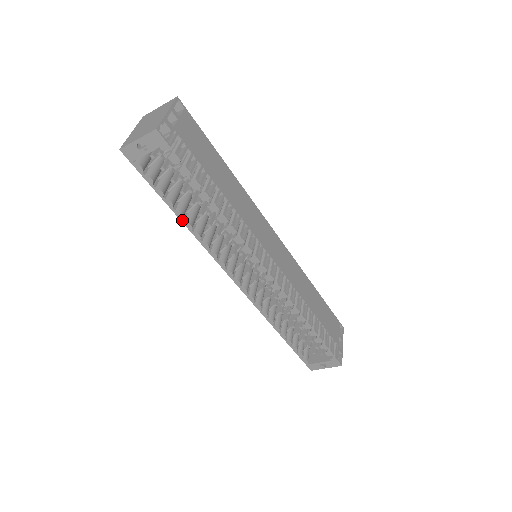
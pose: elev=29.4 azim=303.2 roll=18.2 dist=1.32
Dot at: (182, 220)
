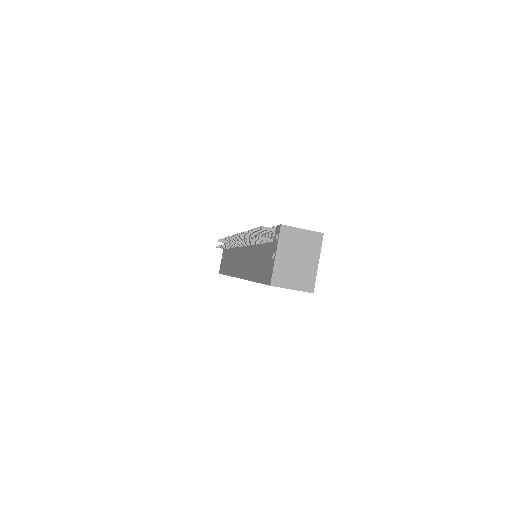
Dot at: occluded
